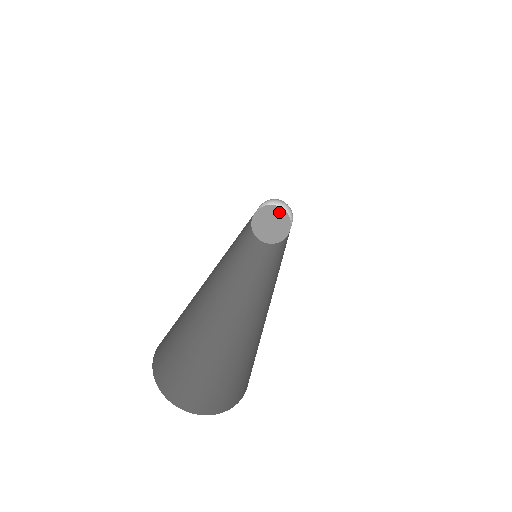
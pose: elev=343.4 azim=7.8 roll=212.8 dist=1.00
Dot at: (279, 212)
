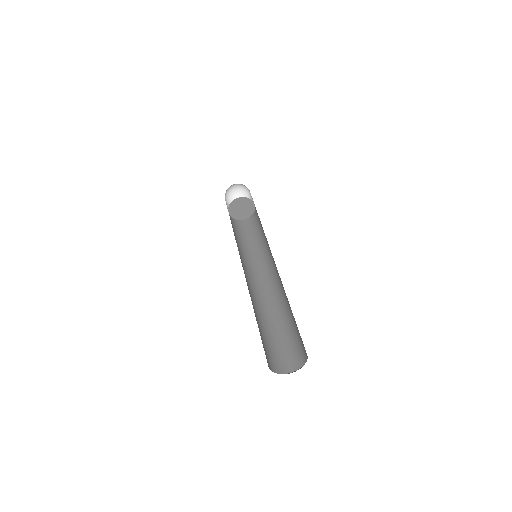
Dot at: (241, 200)
